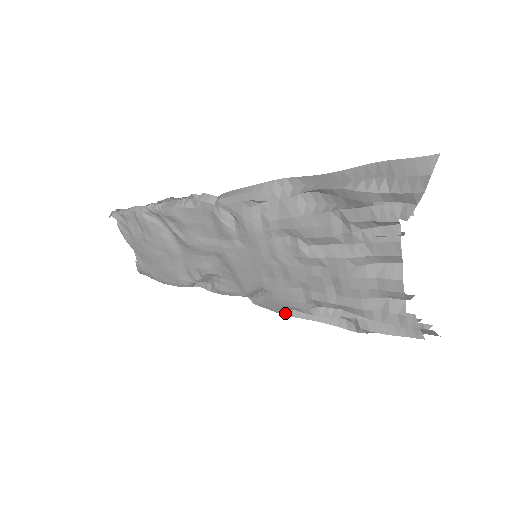
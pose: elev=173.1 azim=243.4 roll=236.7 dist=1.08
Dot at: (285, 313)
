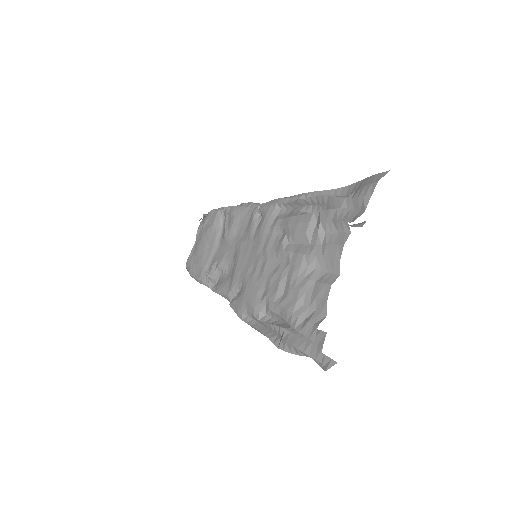
Dot at: (243, 317)
